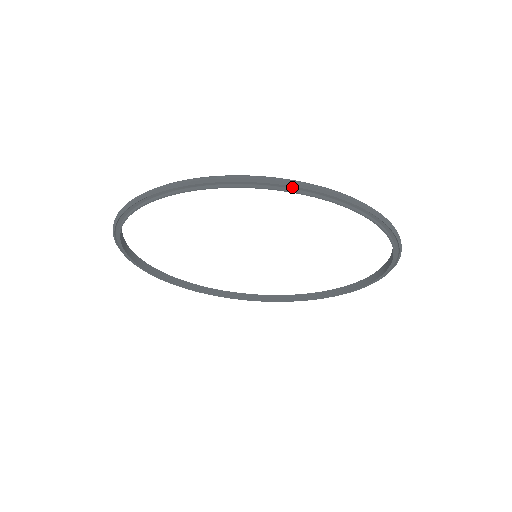
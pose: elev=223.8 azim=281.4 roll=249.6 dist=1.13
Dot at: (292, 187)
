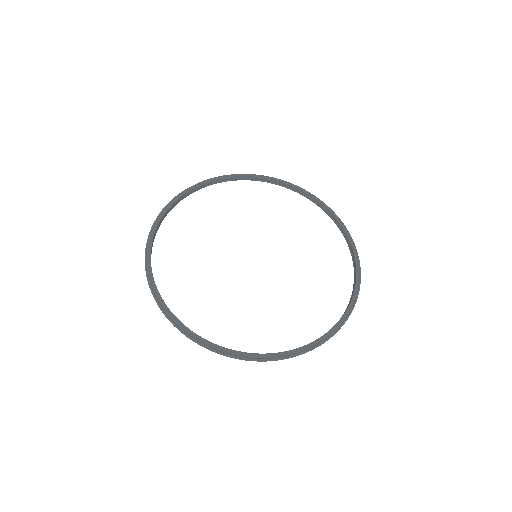
Dot at: (283, 182)
